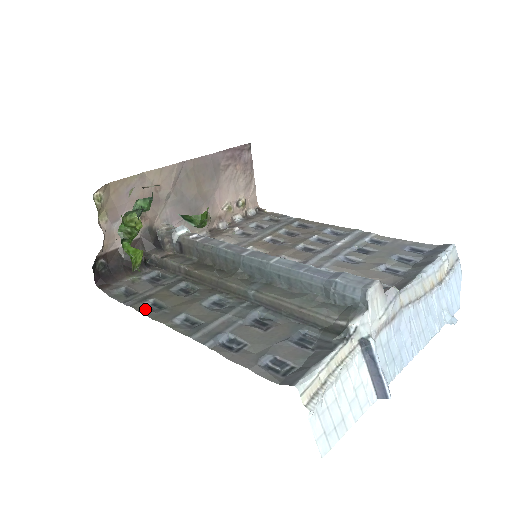
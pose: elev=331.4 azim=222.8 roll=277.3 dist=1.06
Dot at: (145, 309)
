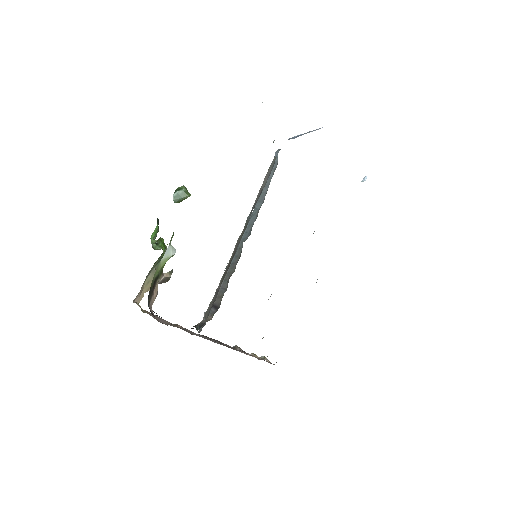
Dot at: occluded
